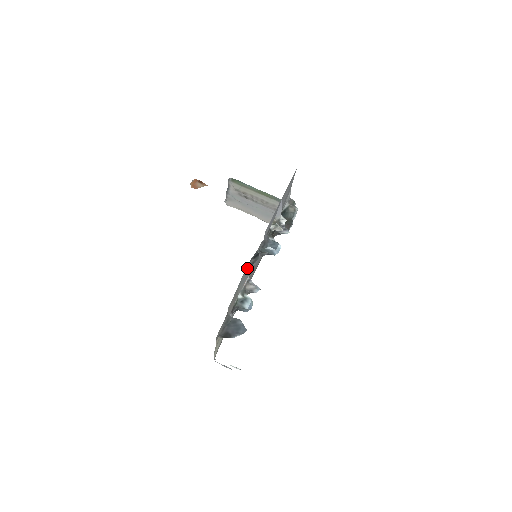
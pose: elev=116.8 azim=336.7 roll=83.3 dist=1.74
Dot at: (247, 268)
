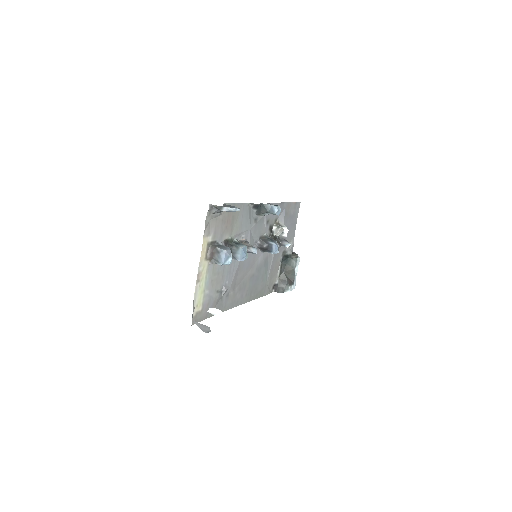
Dot at: (247, 208)
